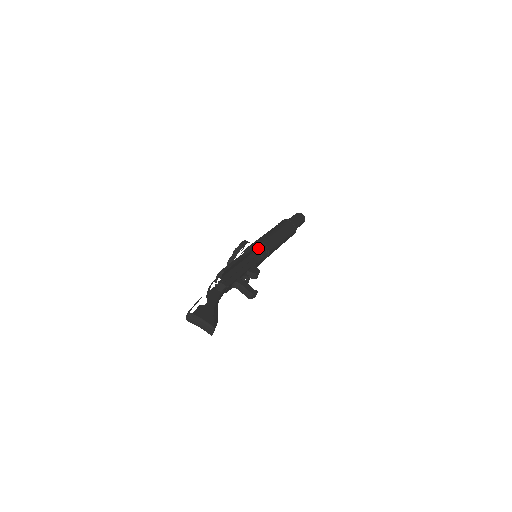
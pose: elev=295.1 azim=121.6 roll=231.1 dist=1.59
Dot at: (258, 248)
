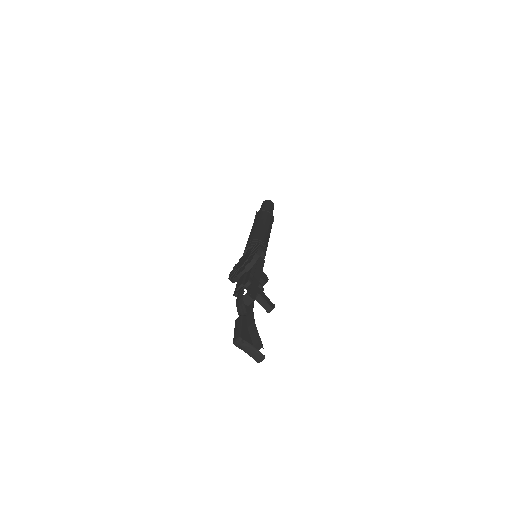
Dot at: (263, 250)
